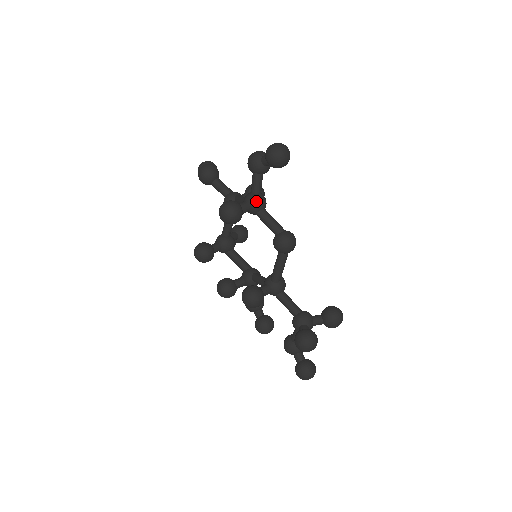
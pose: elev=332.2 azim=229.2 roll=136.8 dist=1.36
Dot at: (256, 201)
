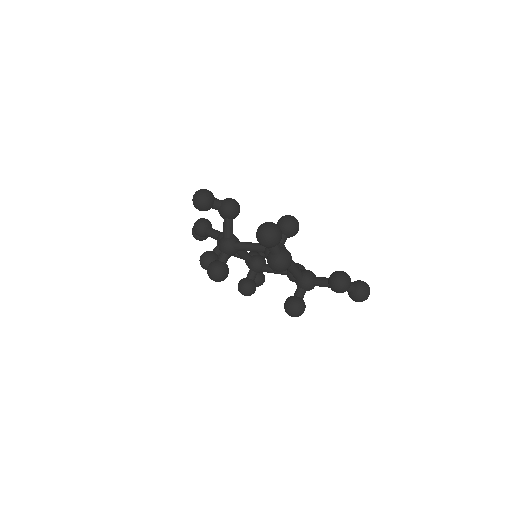
Dot at: occluded
